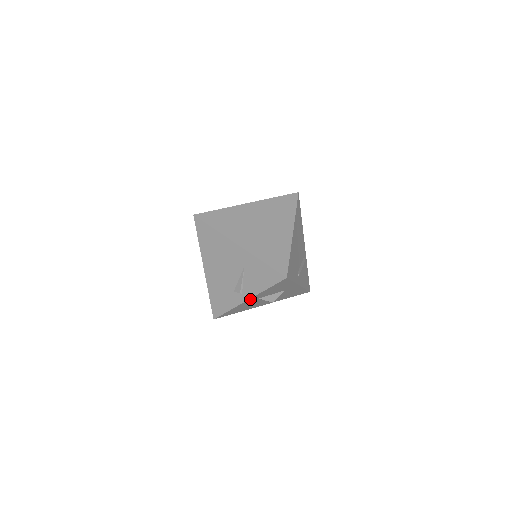
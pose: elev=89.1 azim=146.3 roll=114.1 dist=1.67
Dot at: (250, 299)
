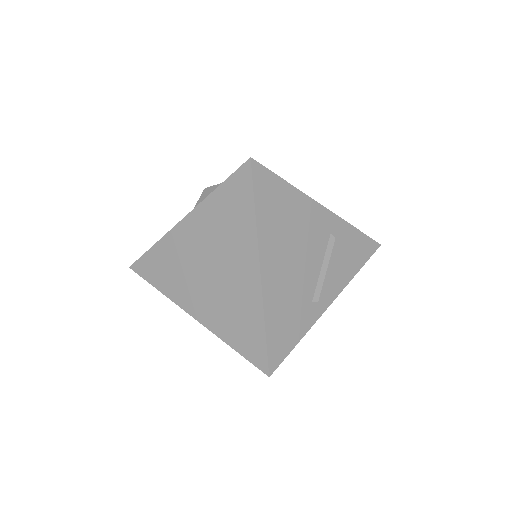
Dot at: occluded
